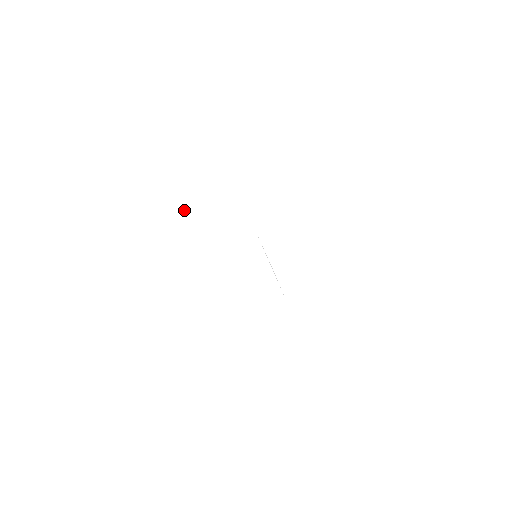
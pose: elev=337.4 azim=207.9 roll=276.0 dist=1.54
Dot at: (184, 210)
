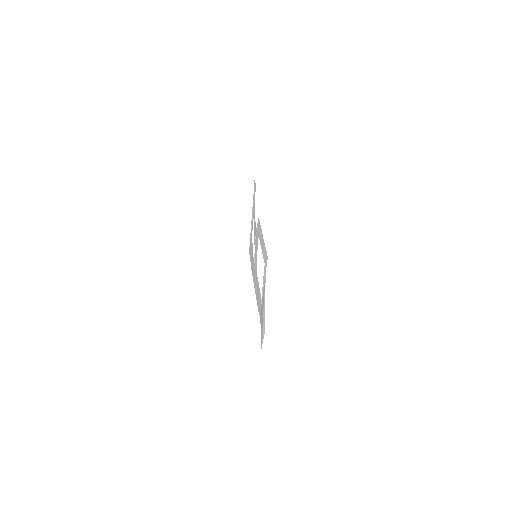
Dot at: occluded
